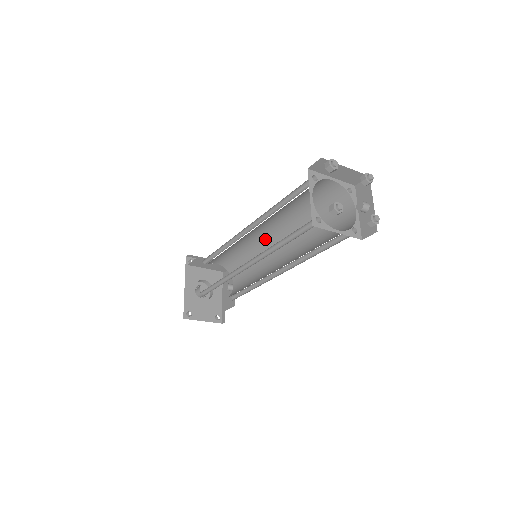
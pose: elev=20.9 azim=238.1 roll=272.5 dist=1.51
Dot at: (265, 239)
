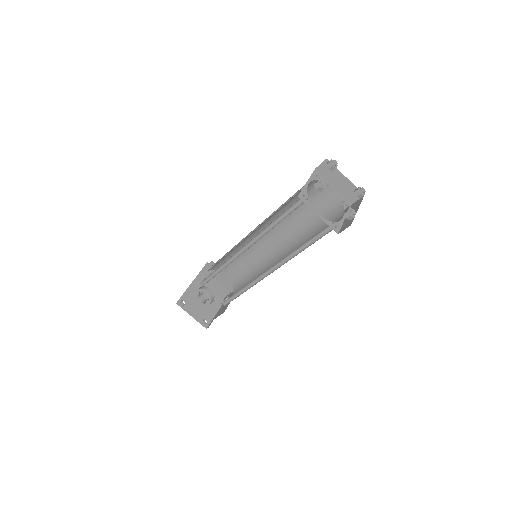
Dot at: (270, 250)
